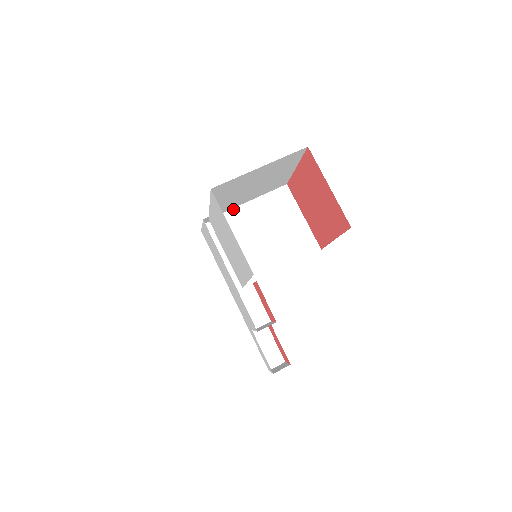
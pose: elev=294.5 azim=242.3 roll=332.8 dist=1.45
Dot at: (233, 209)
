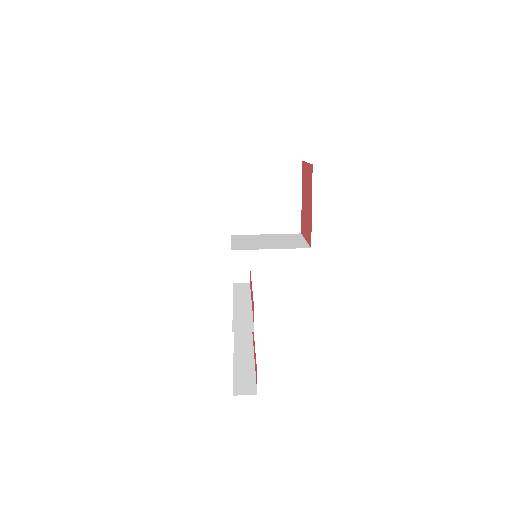
Dot at: (252, 235)
